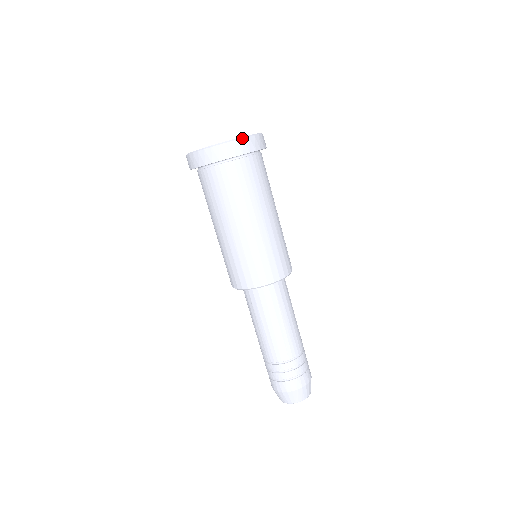
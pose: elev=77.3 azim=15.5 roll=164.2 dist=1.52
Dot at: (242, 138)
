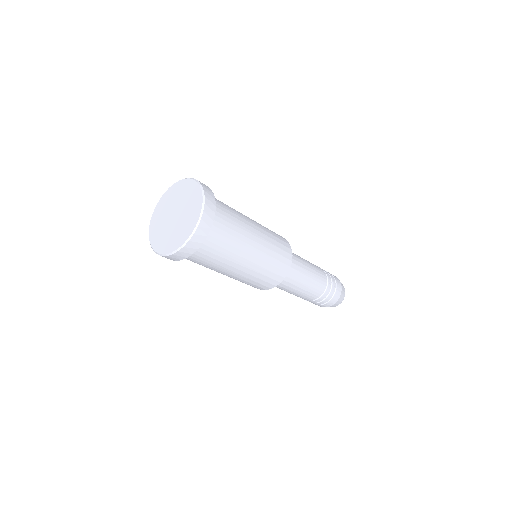
Dot at: (172, 254)
